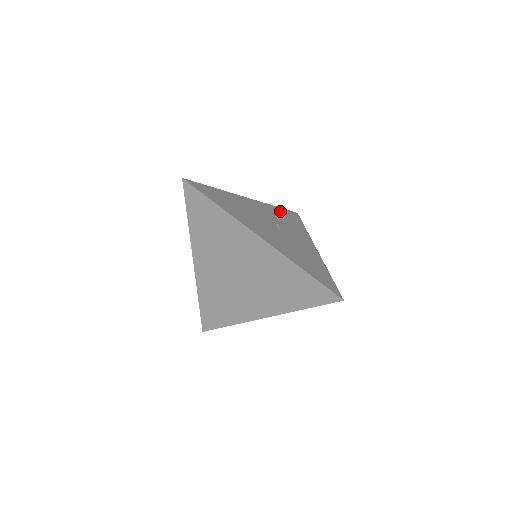
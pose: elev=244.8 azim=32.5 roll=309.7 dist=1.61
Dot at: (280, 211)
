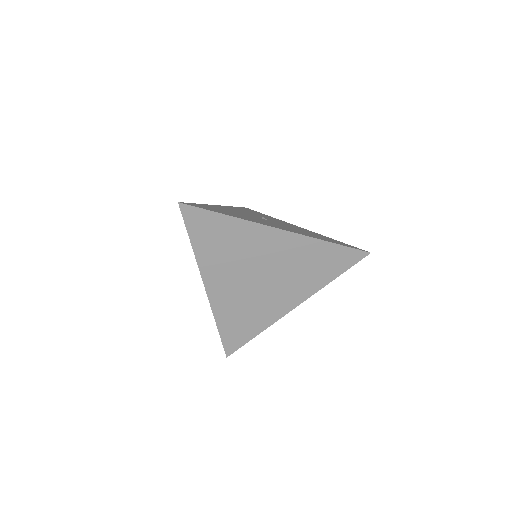
Dot at: (242, 209)
